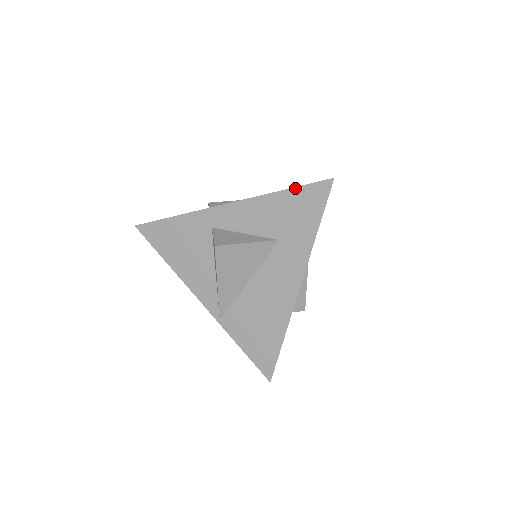
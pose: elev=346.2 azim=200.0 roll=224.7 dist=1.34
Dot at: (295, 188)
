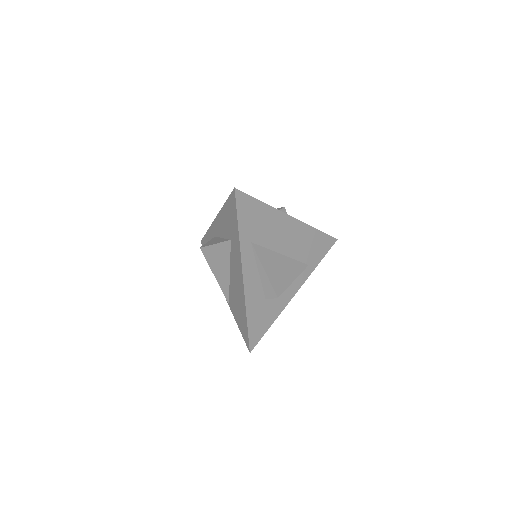
Dot at: (227, 200)
